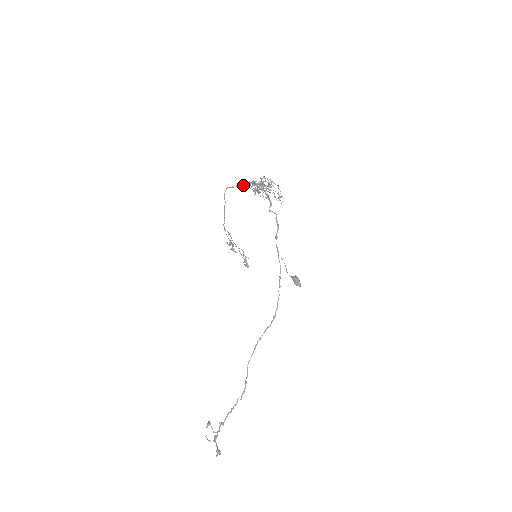
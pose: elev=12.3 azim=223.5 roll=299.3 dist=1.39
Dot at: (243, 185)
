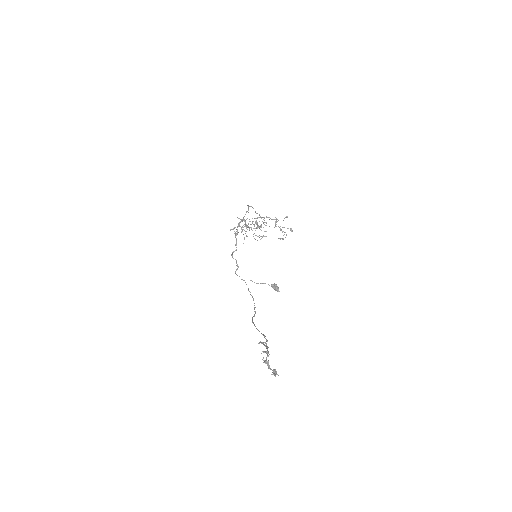
Dot at: occluded
